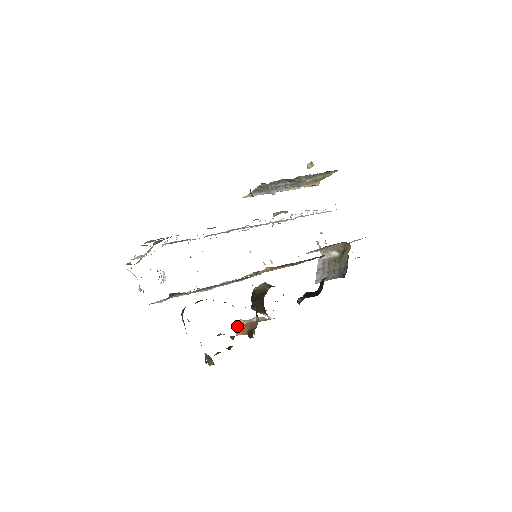
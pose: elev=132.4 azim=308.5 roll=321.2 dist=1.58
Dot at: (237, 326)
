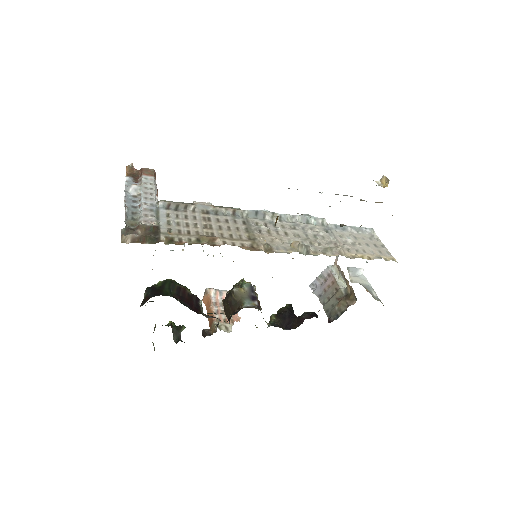
Dot at: (206, 295)
